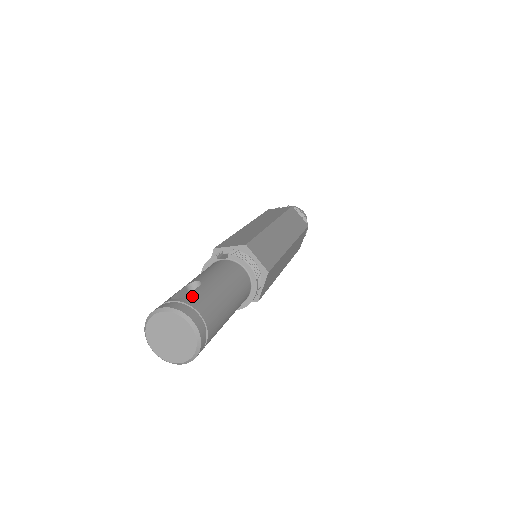
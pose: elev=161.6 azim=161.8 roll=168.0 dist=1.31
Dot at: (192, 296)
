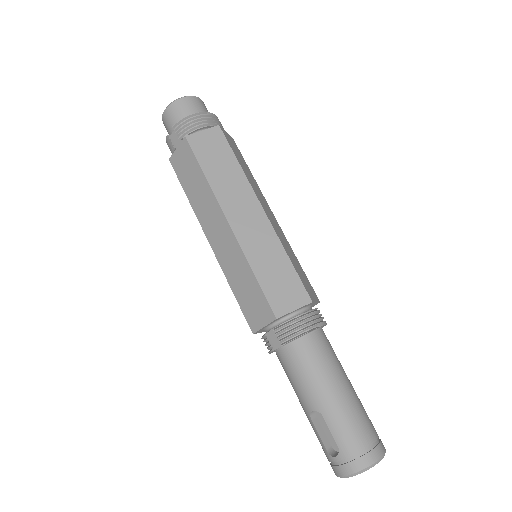
Dot at: (340, 443)
